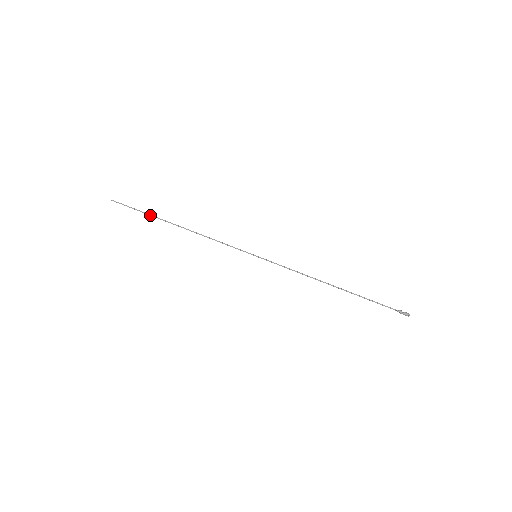
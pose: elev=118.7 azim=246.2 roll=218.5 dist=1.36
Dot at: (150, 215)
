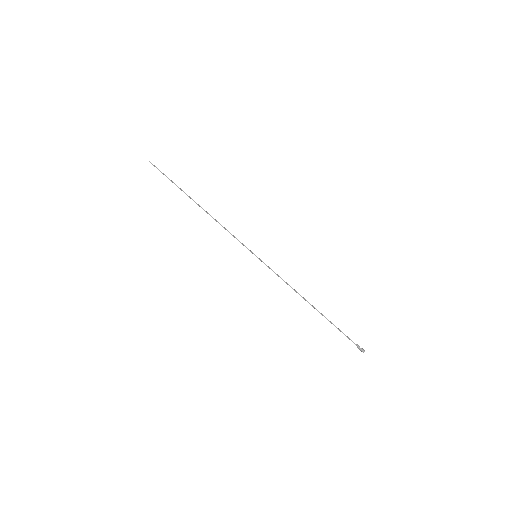
Dot at: (178, 187)
